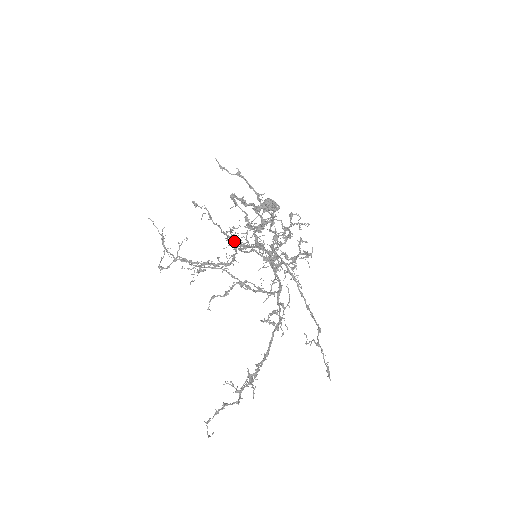
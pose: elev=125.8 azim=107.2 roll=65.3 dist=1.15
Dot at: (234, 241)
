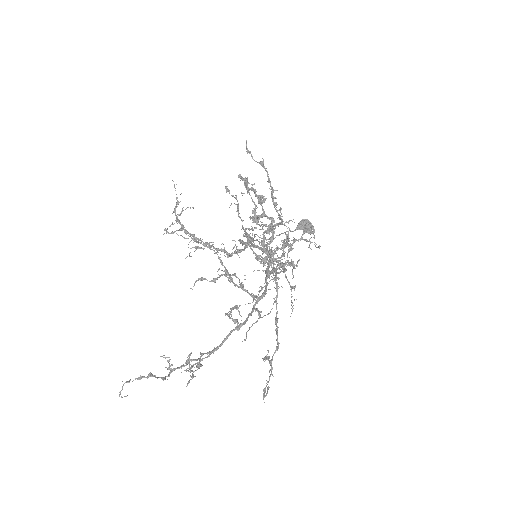
Dot at: (250, 240)
